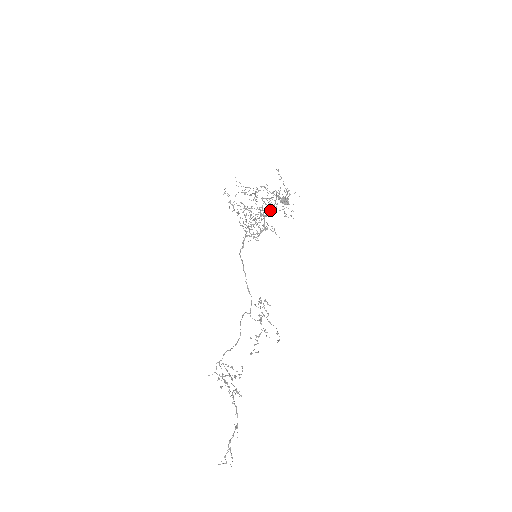
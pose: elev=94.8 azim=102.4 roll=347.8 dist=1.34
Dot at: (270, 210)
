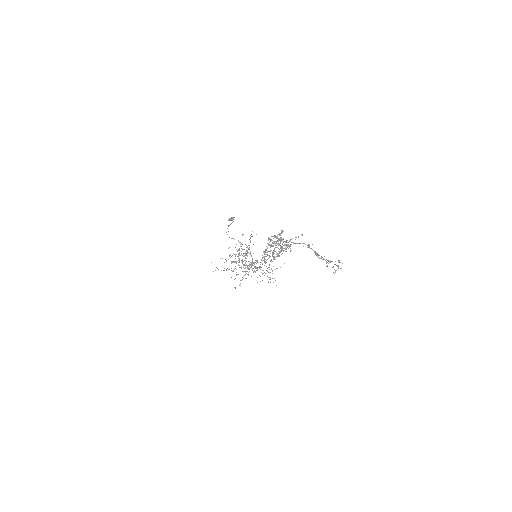
Dot at: occluded
